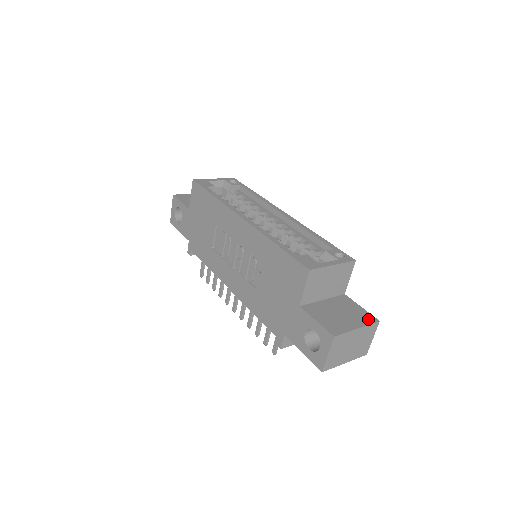
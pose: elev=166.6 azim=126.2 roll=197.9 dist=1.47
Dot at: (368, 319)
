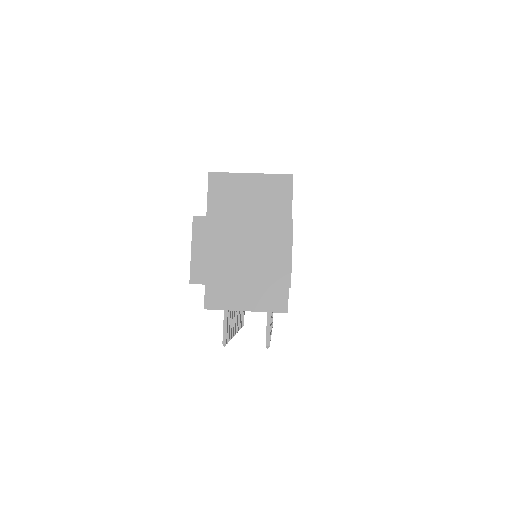
Dot at: (277, 220)
